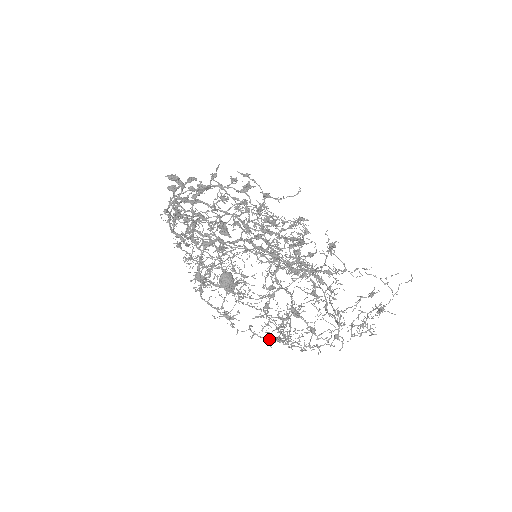
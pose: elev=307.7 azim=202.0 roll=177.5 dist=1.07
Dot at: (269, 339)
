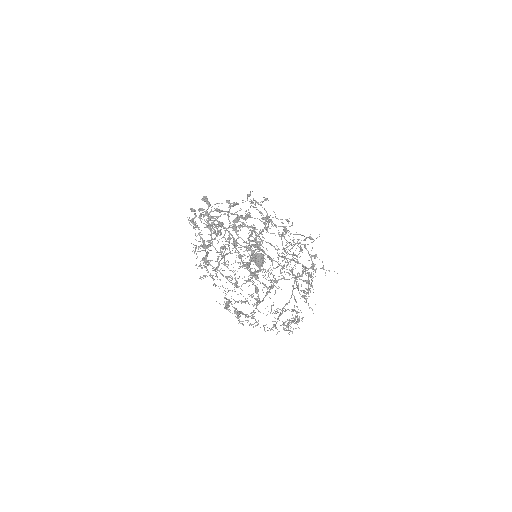
Dot at: occluded
